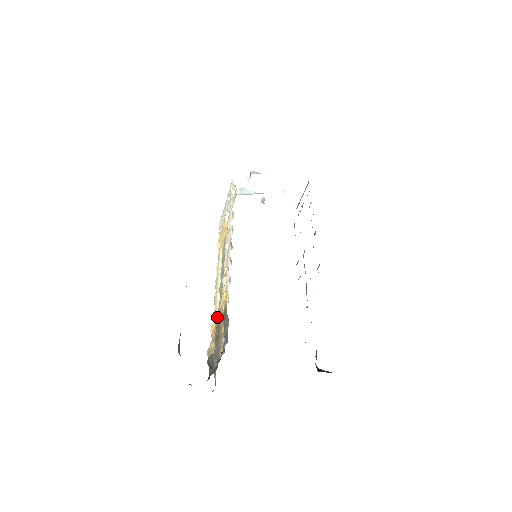
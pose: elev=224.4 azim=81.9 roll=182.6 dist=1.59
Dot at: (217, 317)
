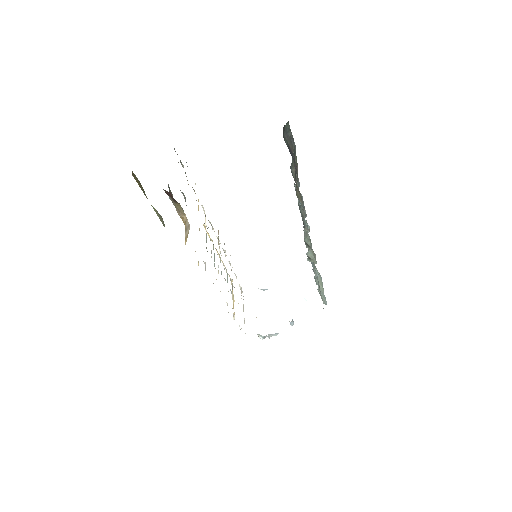
Dot at: occluded
